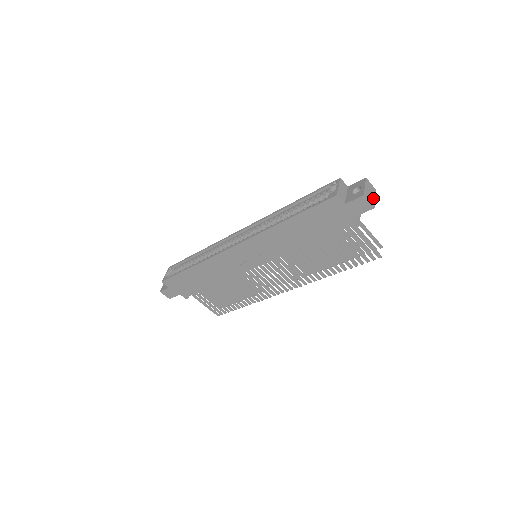
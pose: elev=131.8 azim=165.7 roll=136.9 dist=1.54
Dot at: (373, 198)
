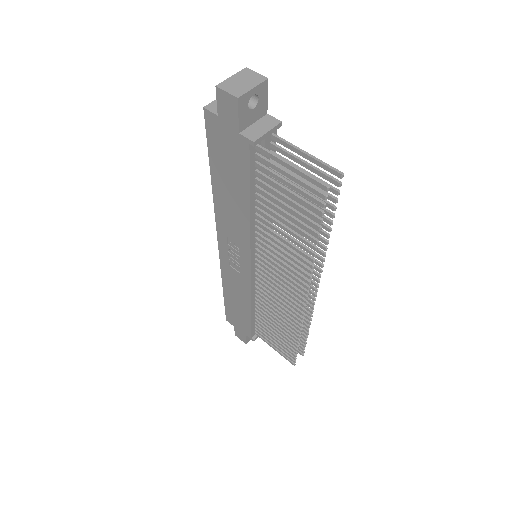
Dot at: (246, 87)
